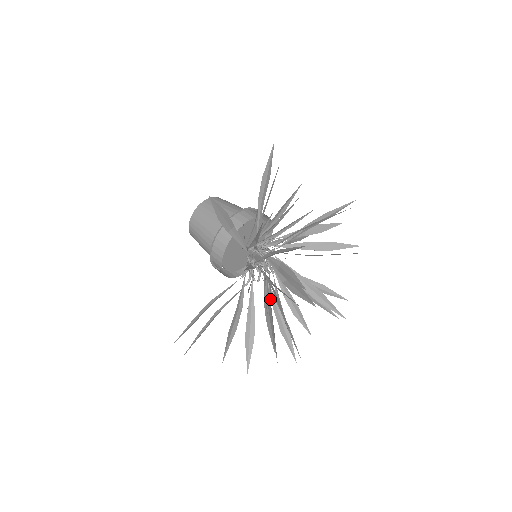
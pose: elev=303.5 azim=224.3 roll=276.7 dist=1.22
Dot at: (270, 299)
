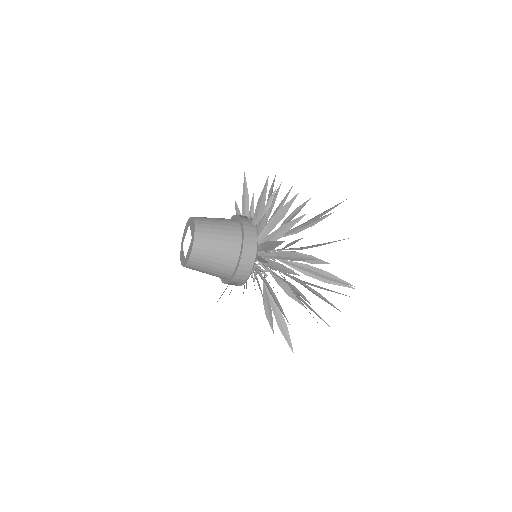
Dot at: occluded
